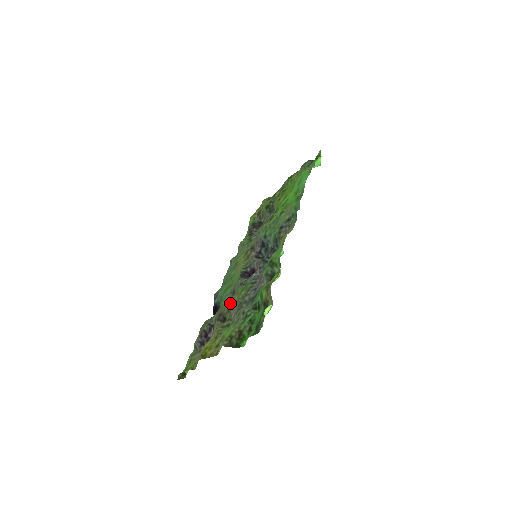
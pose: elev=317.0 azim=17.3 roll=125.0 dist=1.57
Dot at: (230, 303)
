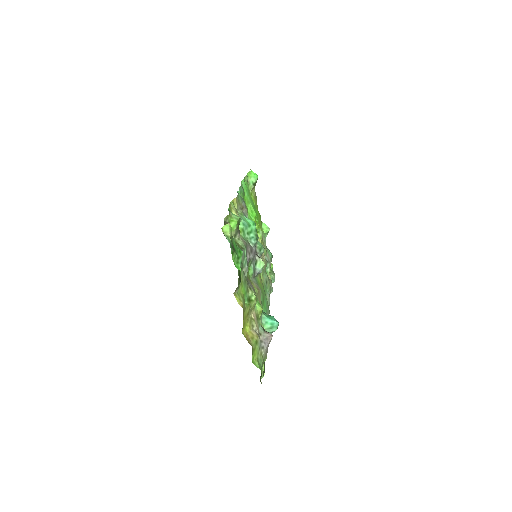
Dot at: (257, 296)
